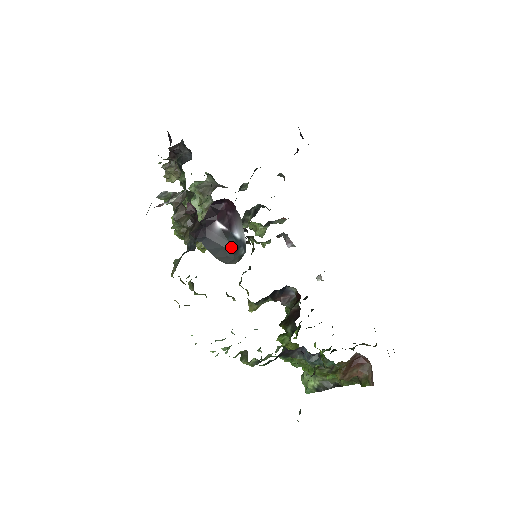
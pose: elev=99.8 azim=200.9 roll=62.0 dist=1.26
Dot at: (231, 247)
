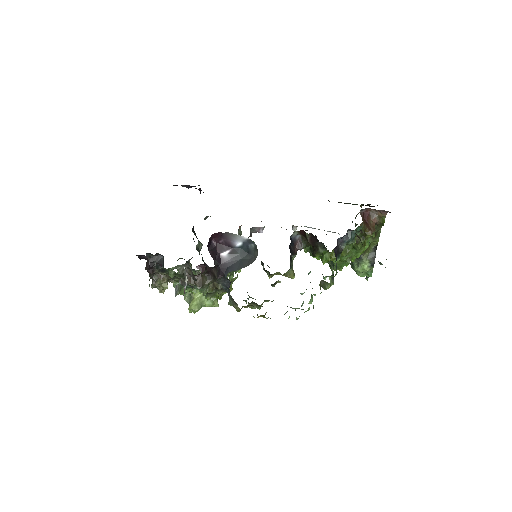
Dot at: (244, 254)
